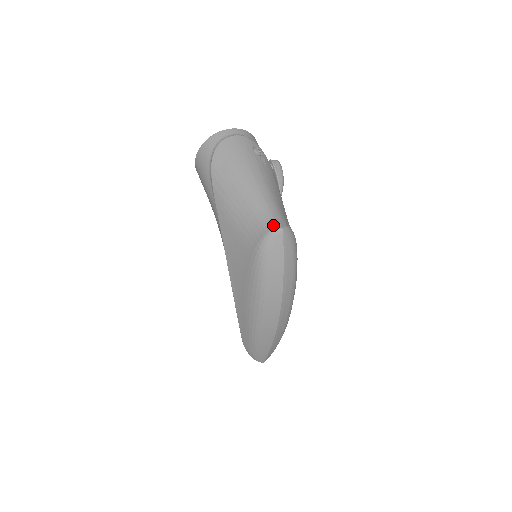
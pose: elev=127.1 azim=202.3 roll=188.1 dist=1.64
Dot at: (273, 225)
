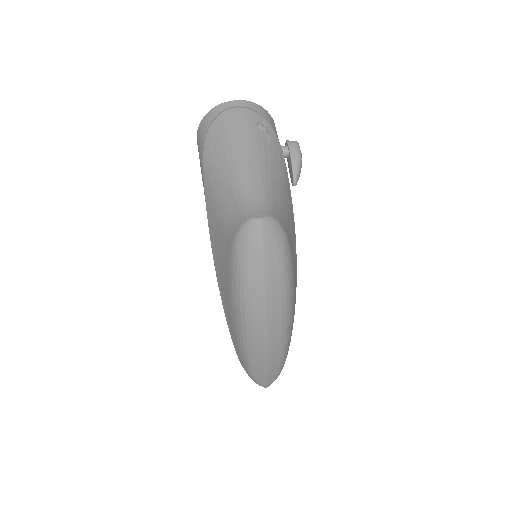
Dot at: (251, 214)
